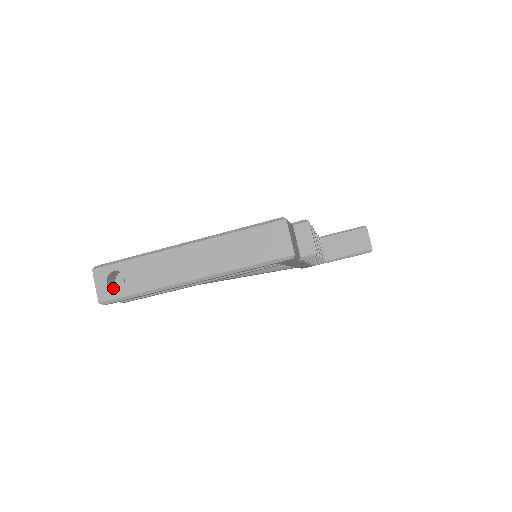
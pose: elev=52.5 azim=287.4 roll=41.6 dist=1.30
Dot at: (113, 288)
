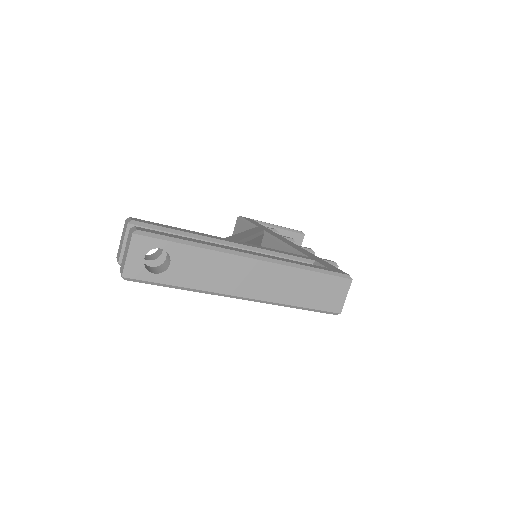
Dot at: (143, 263)
